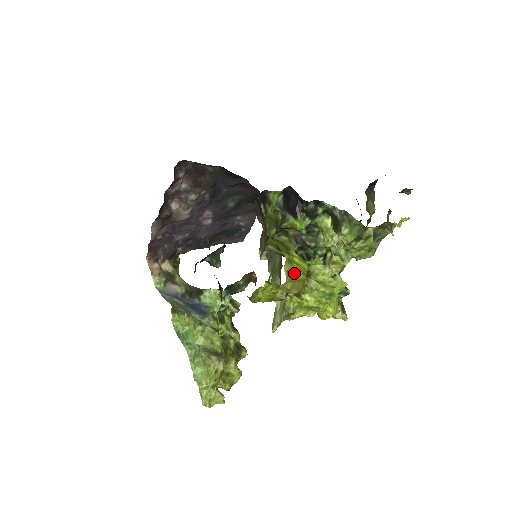
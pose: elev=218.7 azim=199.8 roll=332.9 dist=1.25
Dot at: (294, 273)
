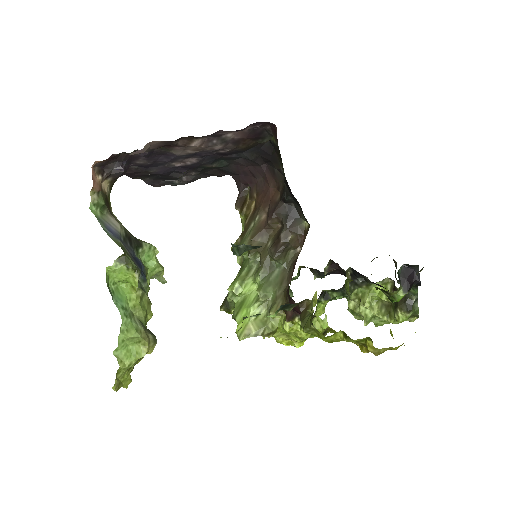
Dot at: (400, 345)
